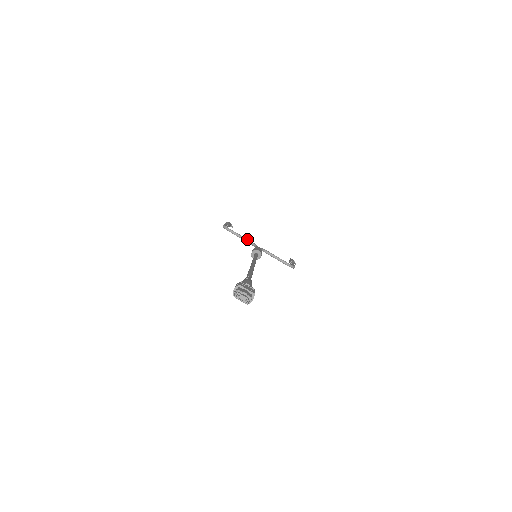
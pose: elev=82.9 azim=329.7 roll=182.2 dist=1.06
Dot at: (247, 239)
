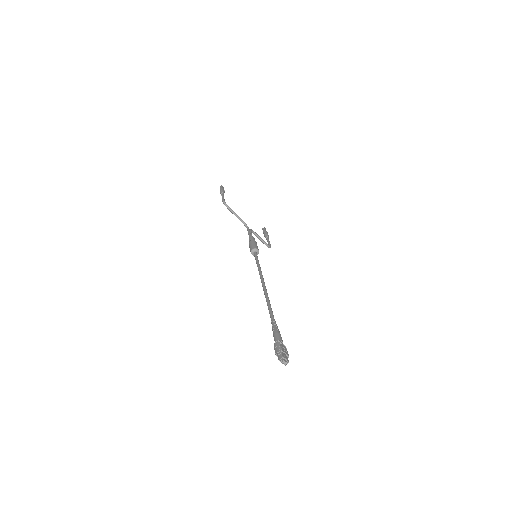
Dot at: (241, 219)
